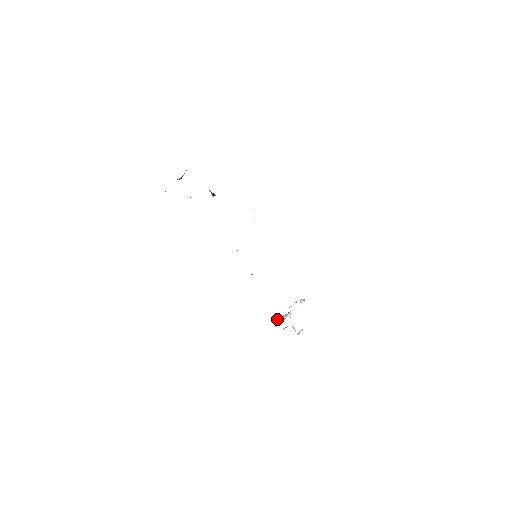
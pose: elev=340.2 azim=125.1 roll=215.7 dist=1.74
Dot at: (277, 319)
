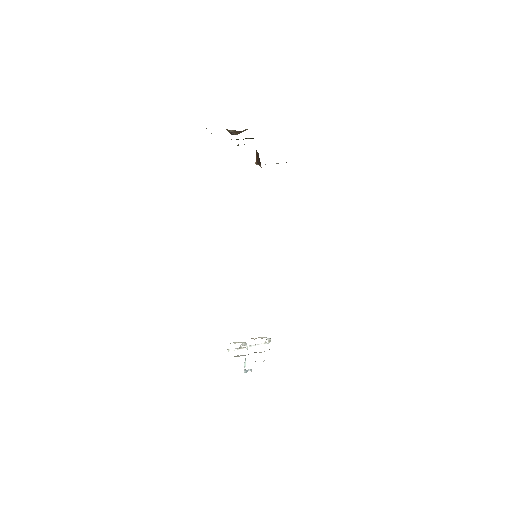
Dot at: (234, 342)
